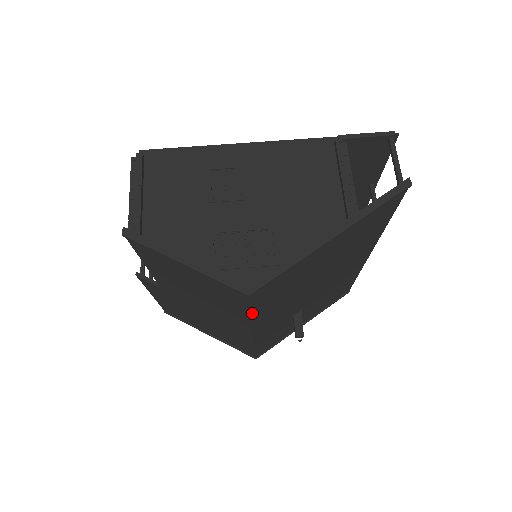
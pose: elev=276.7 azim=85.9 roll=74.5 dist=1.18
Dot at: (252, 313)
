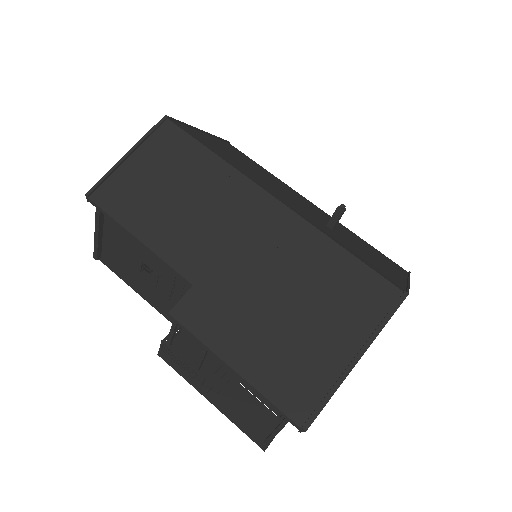
Dot at: (211, 151)
